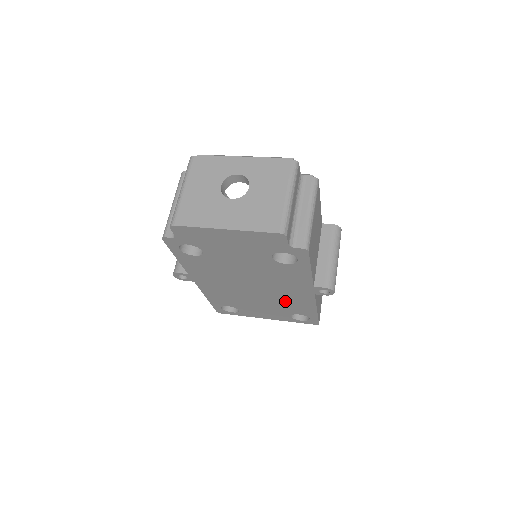
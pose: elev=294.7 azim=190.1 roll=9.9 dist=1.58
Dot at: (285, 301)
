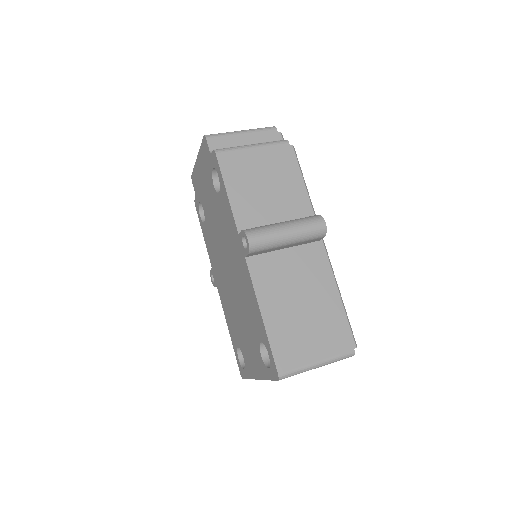
Dot at: (245, 299)
